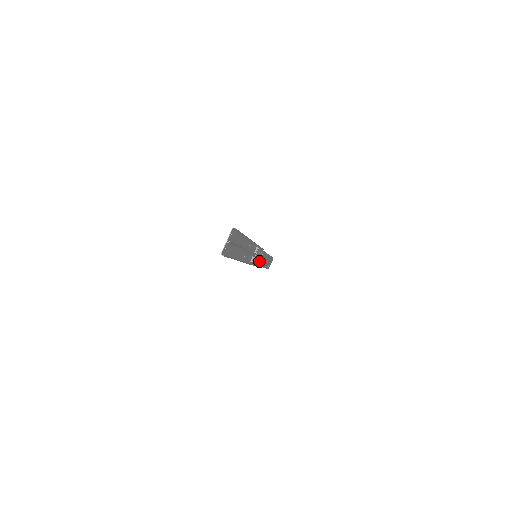
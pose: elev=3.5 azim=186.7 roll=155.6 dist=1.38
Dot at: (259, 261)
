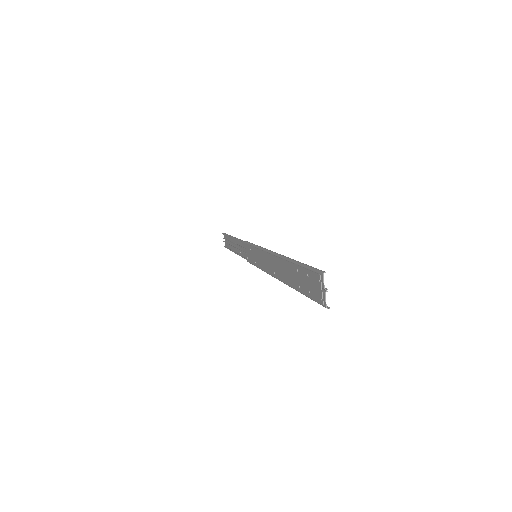
Dot at: occluded
